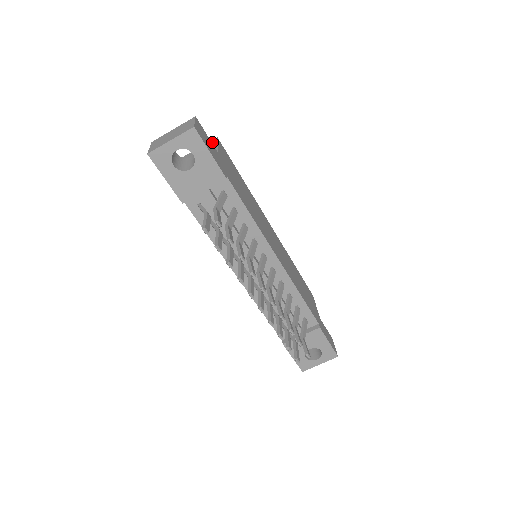
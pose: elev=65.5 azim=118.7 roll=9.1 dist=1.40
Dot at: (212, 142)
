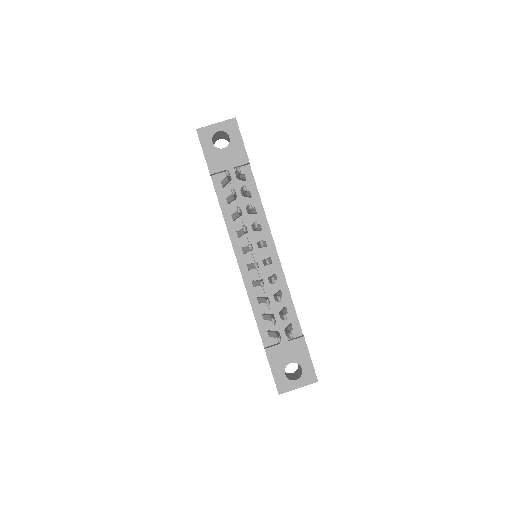
Dot at: occluded
